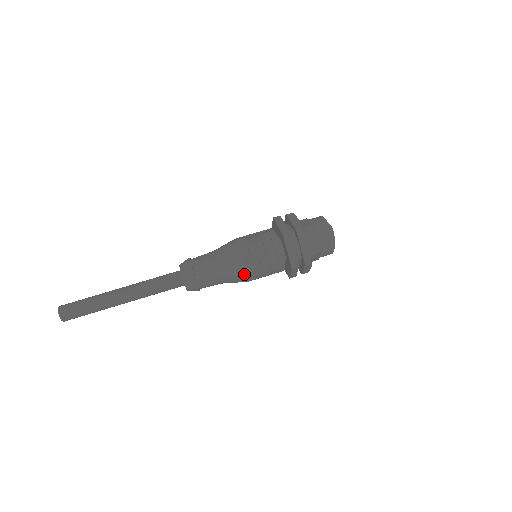
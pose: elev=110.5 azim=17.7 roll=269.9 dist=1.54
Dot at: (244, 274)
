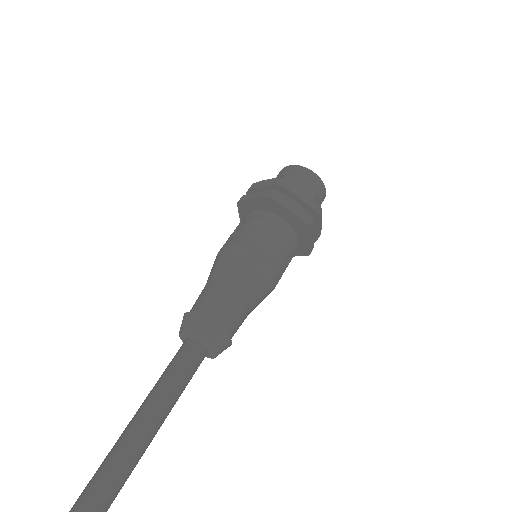
Dot at: (266, 275)
